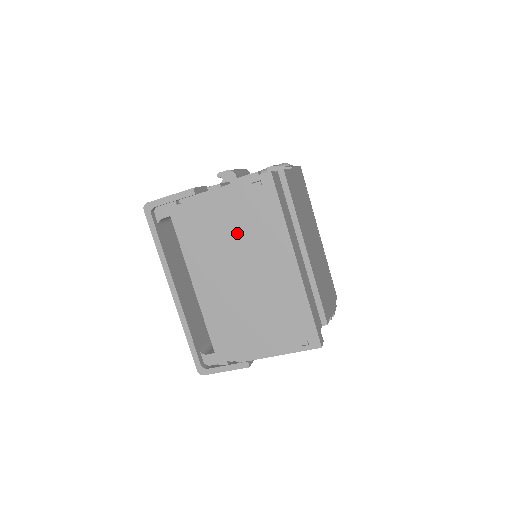
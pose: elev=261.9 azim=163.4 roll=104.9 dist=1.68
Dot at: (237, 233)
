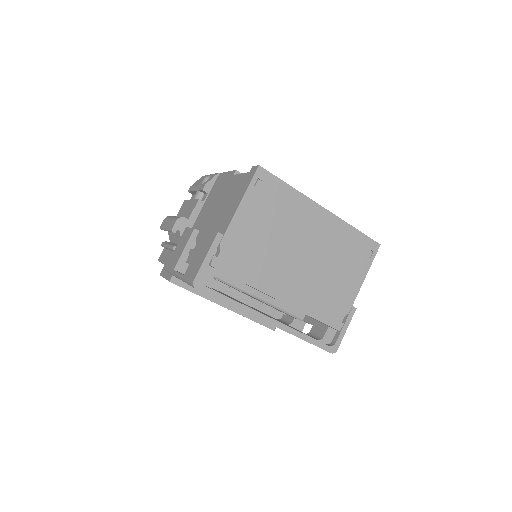
Dot at: (274, 231)
